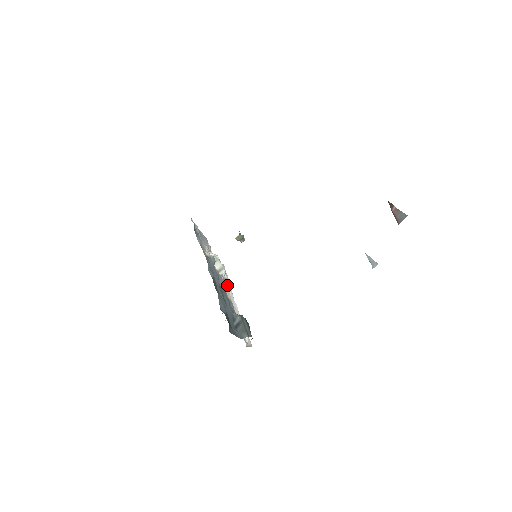
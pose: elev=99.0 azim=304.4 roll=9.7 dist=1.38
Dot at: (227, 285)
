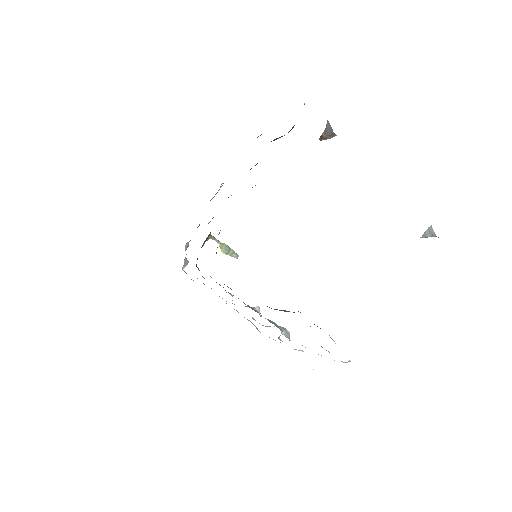
Dot at: occluded
